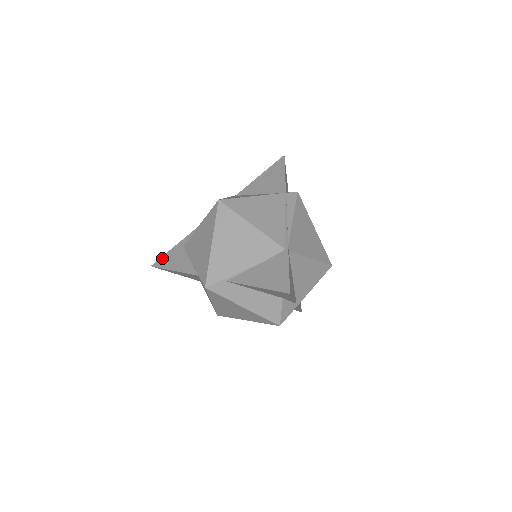
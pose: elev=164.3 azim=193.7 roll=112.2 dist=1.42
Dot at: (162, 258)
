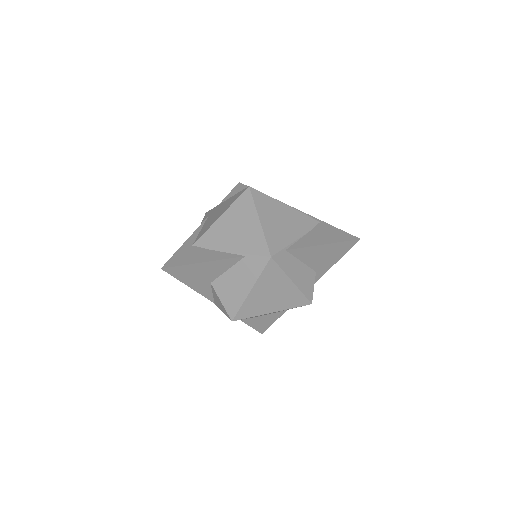
Dot at: (172, 259)
